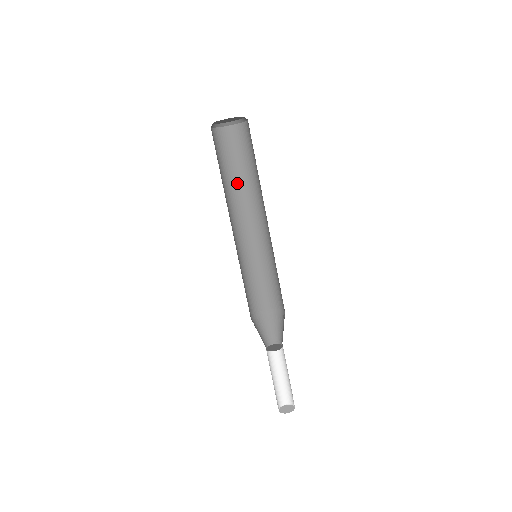
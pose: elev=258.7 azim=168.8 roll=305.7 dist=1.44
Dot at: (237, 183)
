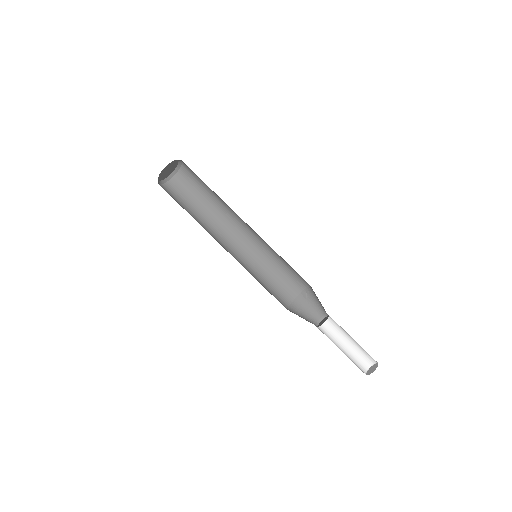
Dot at: (197, 220)
